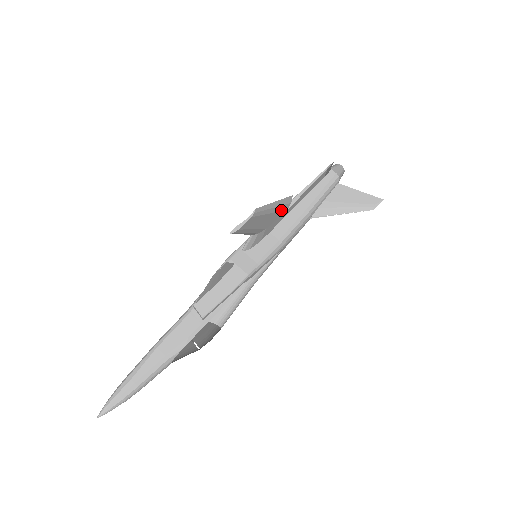
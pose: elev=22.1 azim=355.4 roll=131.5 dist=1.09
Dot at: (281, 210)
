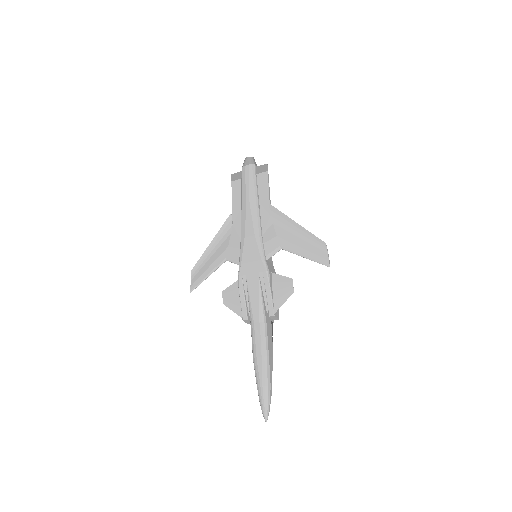
Dot at: (282, 222)
